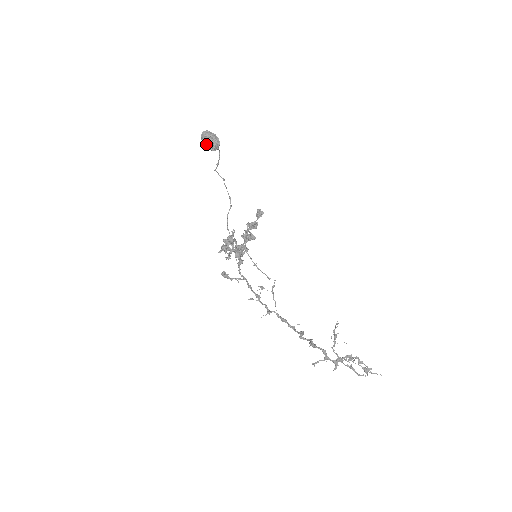
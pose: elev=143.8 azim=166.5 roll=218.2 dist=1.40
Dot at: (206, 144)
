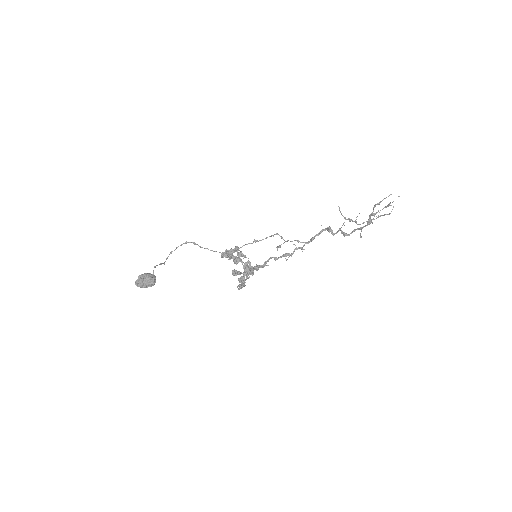
Dot at: occluded
